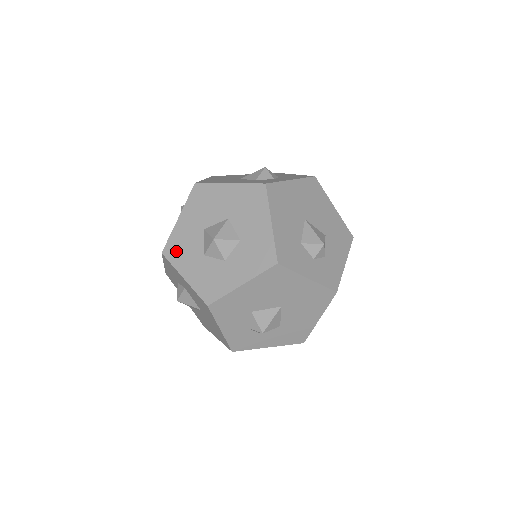
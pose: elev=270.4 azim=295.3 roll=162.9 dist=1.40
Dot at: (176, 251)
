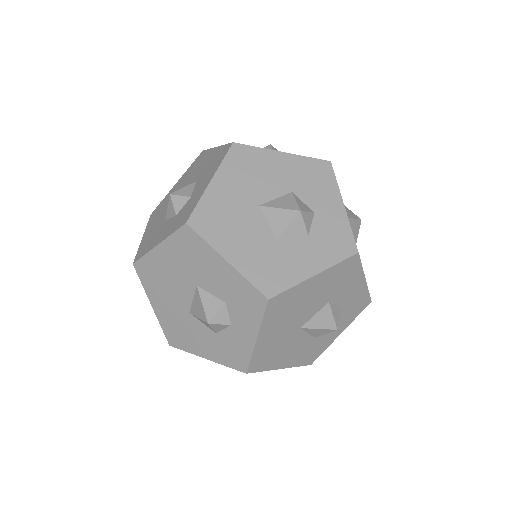
Dot at: occluded
